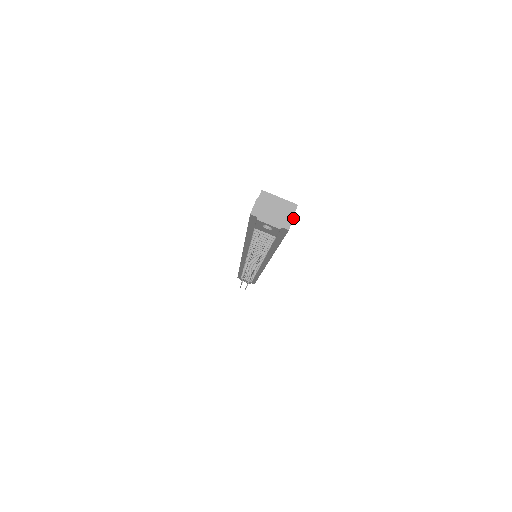
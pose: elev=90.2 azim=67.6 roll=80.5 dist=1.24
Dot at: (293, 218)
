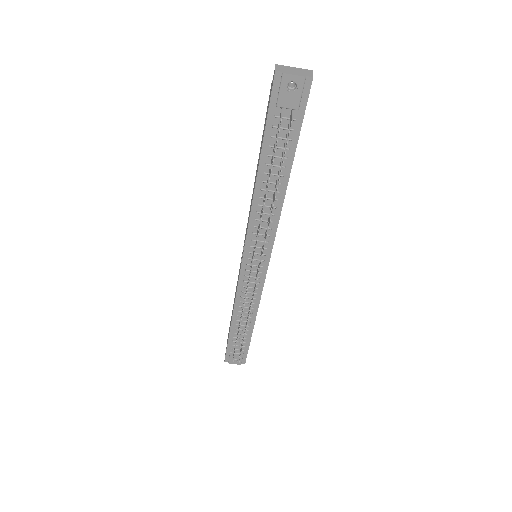
Dot at: (312, 72)
